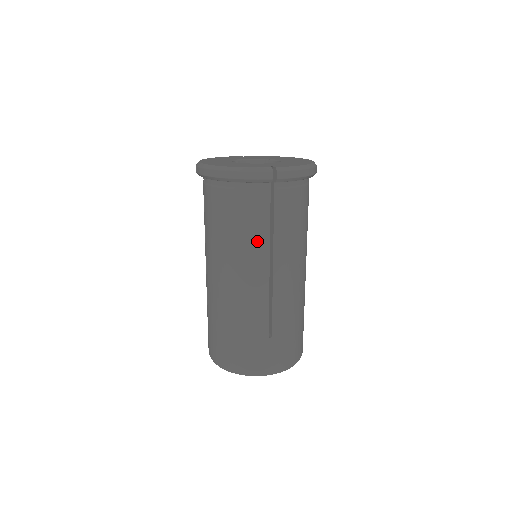
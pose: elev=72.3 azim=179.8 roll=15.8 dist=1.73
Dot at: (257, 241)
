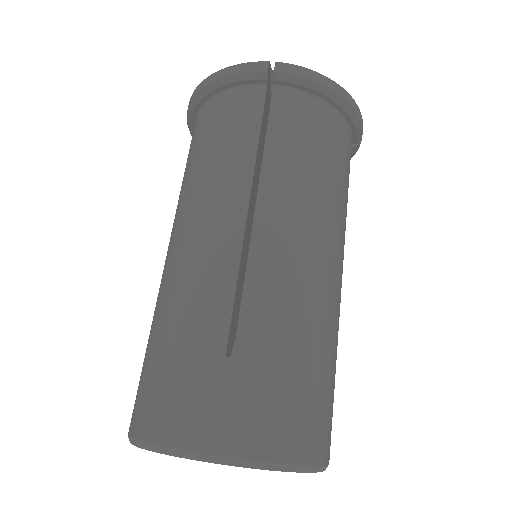
Dot at: (233, 166)
